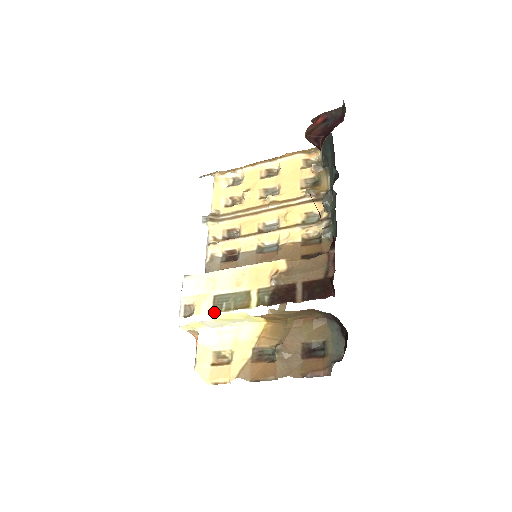
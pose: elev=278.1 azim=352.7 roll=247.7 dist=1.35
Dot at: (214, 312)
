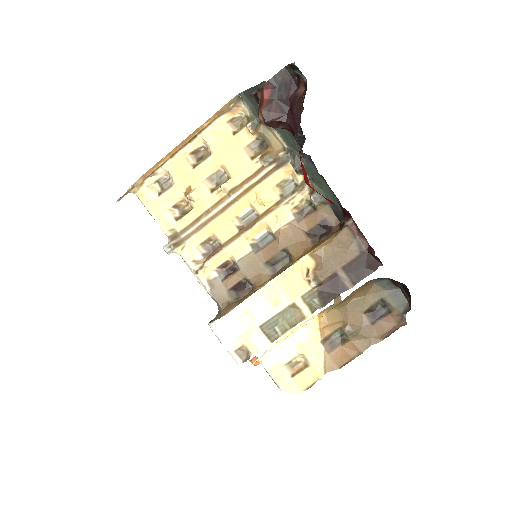
Dot at: (272, 341)
